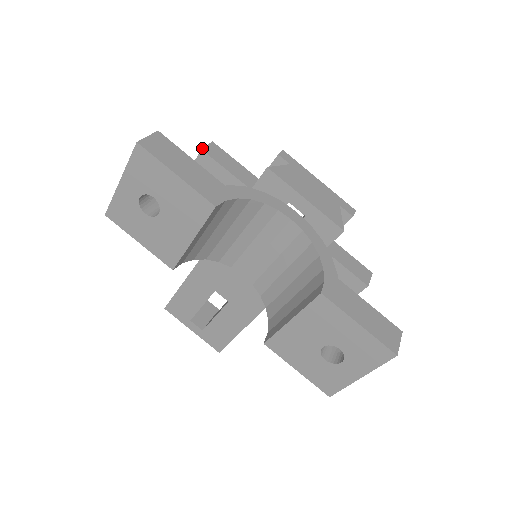
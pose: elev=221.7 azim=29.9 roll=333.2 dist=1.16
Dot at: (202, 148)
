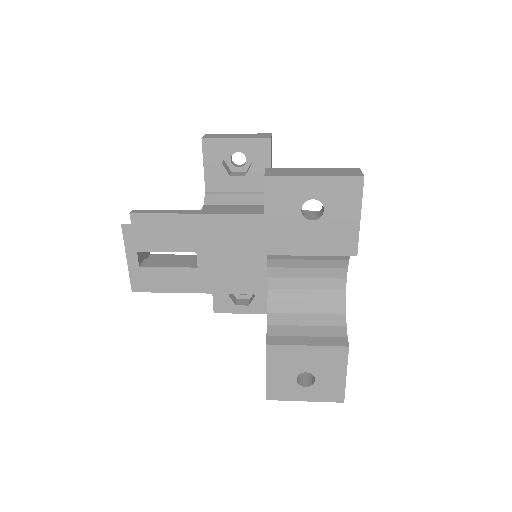
Dot at: occluded
